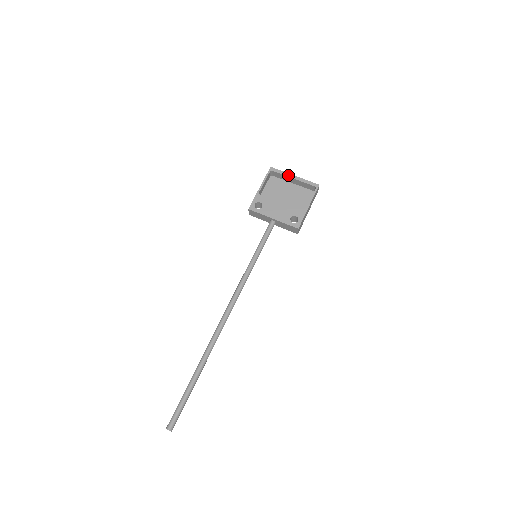
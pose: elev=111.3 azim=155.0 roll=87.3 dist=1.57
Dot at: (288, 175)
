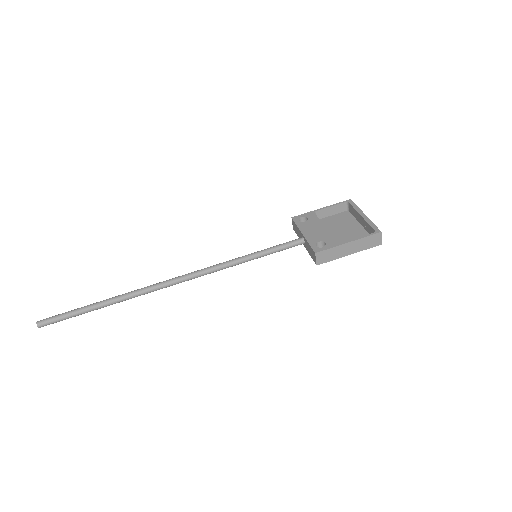
Dot at: (359, 211)
